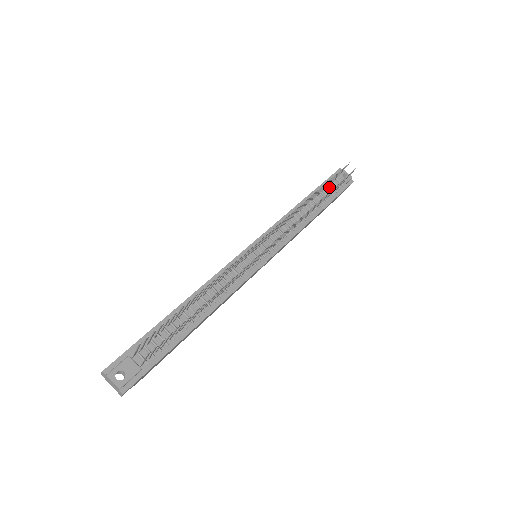
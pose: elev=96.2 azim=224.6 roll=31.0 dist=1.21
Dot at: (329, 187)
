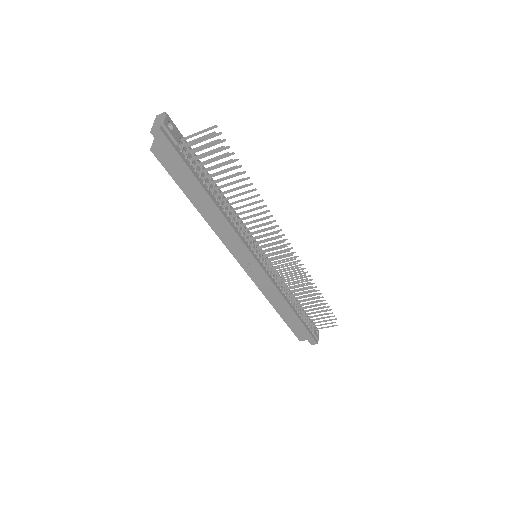
Dot at: (307, 319)
